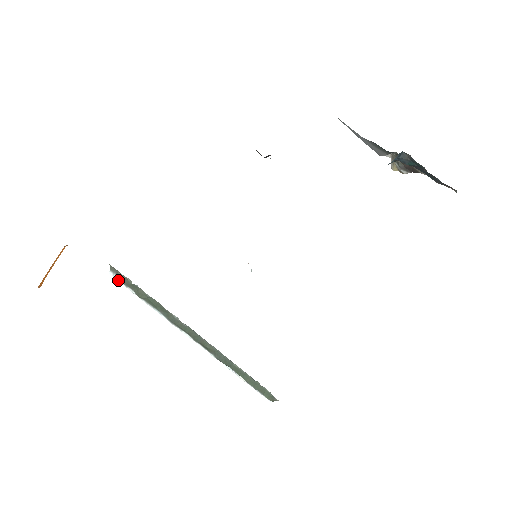
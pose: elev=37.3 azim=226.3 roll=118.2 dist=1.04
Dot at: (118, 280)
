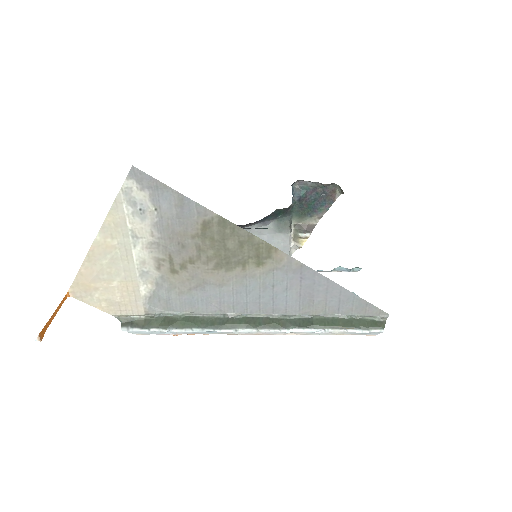
Dot at: (136, 330)
